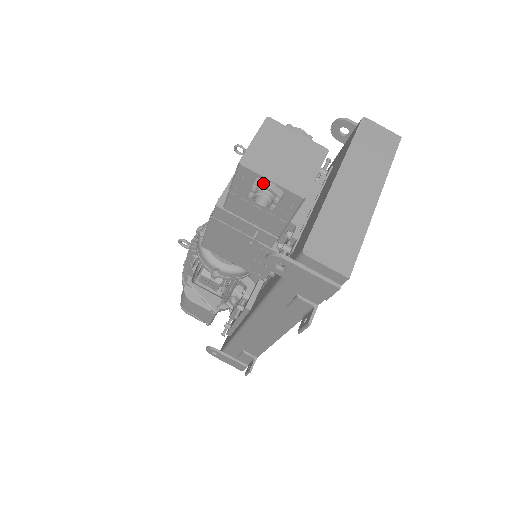
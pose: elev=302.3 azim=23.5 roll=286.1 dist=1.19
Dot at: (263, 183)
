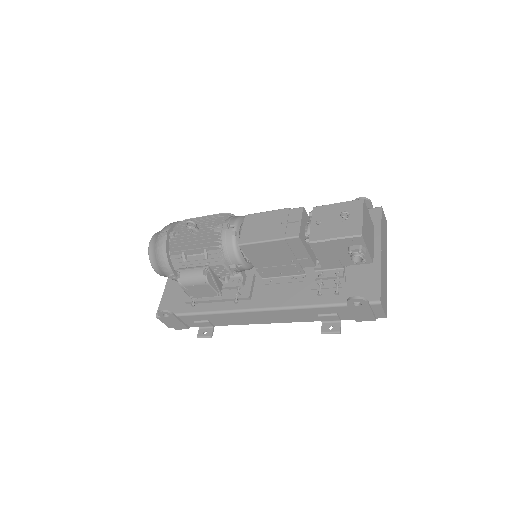
Dot at: (365, 250)
